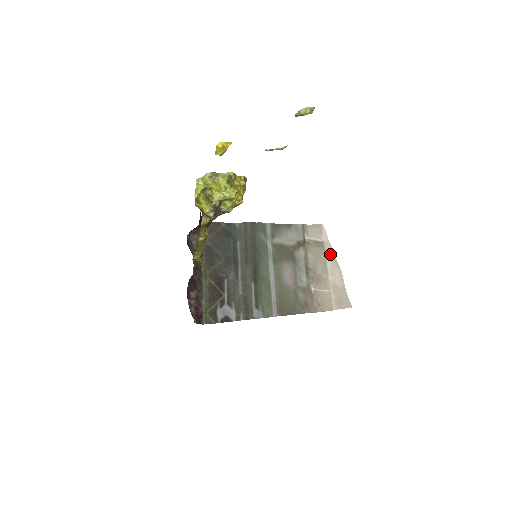
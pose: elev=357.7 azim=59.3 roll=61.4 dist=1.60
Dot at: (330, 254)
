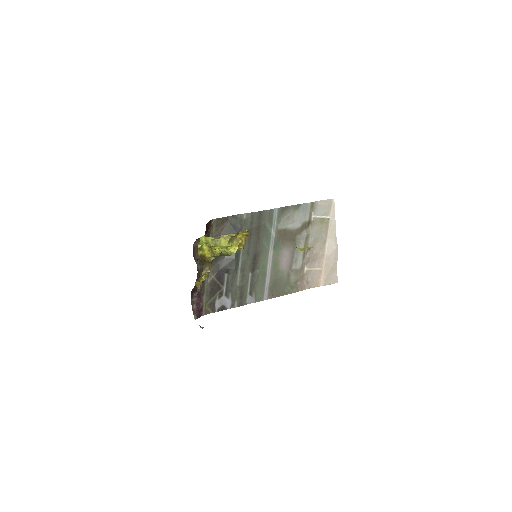
Dot at: (332, 232)
